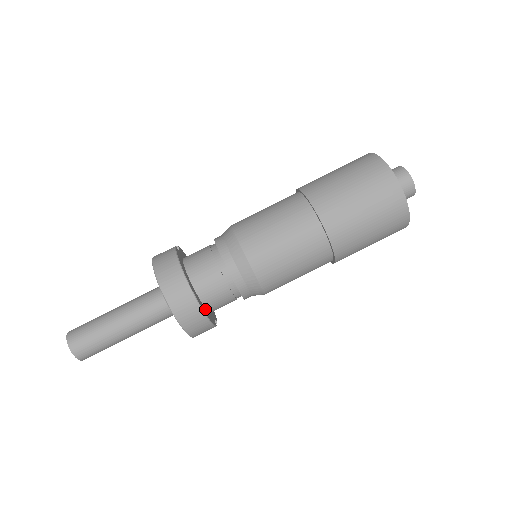
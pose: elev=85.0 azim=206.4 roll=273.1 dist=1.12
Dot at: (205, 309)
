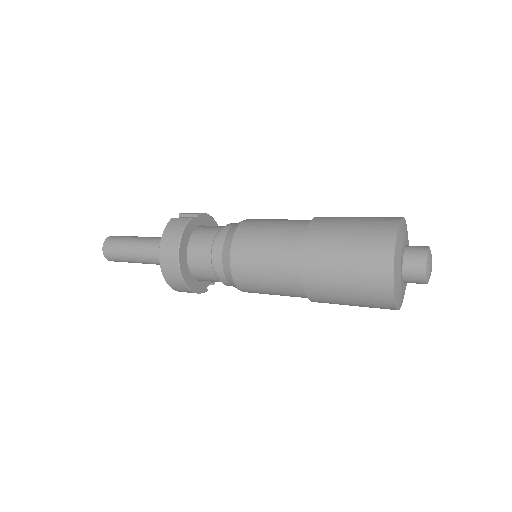
Dot at: (195, 281)
